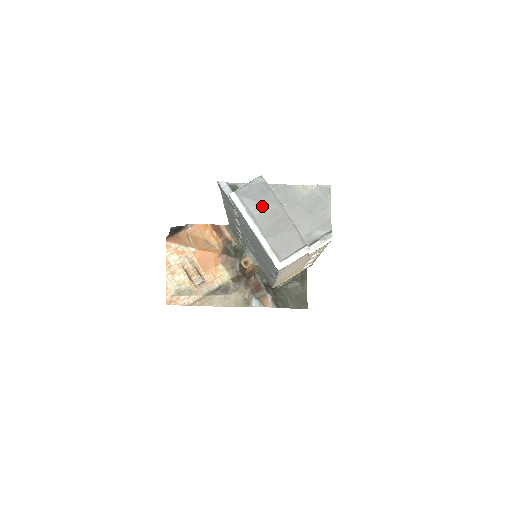
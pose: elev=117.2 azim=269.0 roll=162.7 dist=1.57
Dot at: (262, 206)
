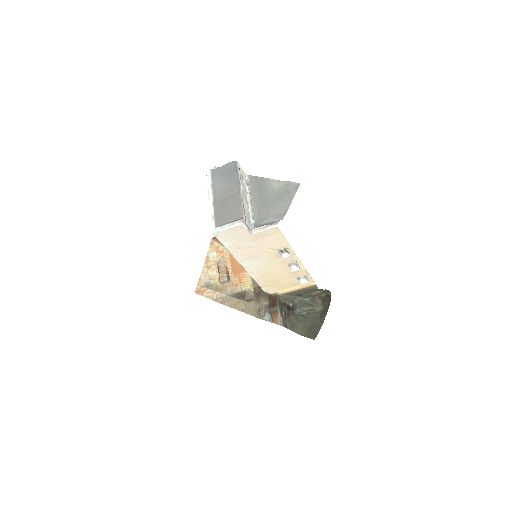
Dot at: (225, 183)
